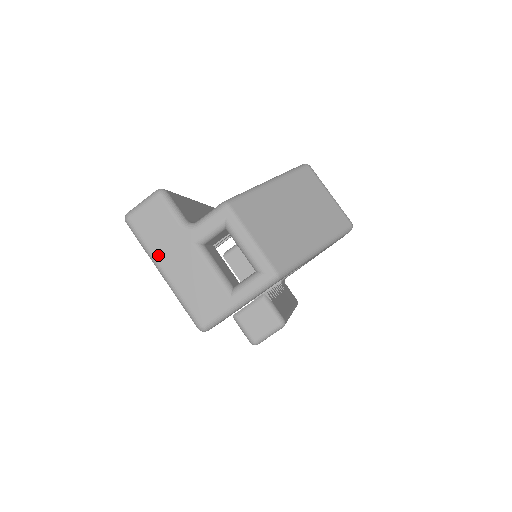
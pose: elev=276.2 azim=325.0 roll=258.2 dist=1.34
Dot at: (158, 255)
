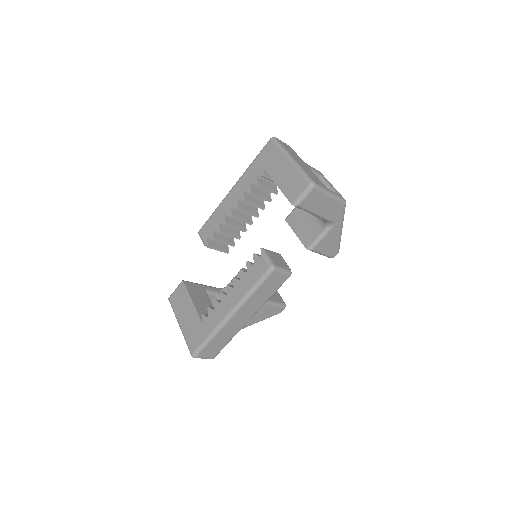
Dot at: (291, 154)
